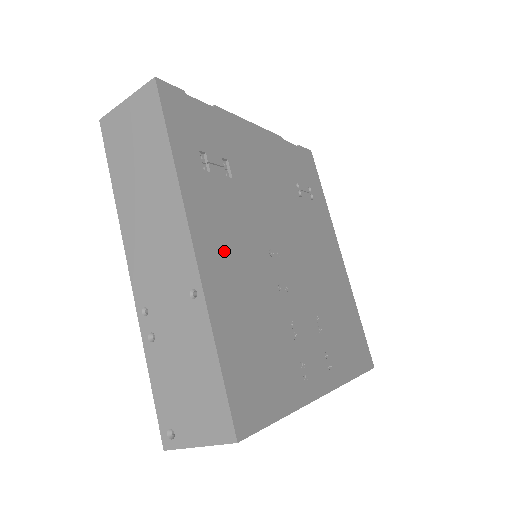
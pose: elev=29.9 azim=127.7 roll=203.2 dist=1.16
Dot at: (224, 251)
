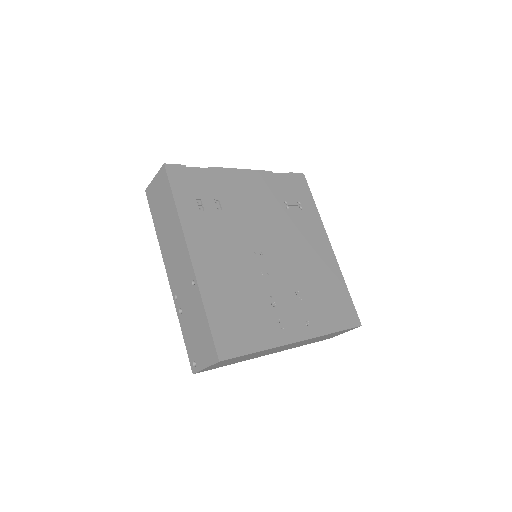
Dot at: (214, 256)
